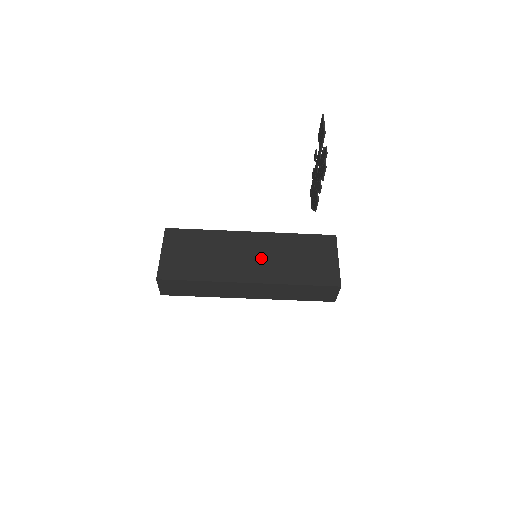
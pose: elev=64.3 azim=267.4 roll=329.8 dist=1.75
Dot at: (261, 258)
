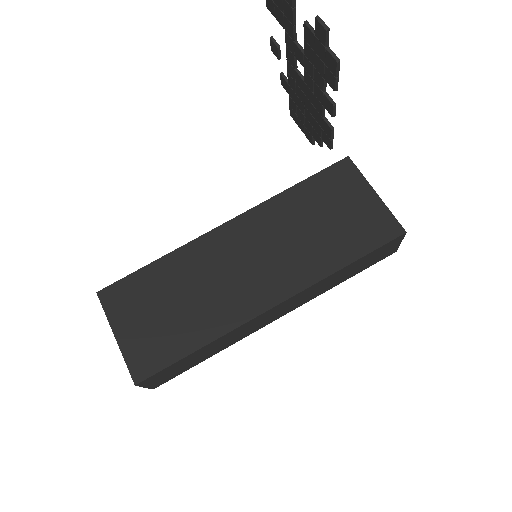
Dot at: (266, 256)
